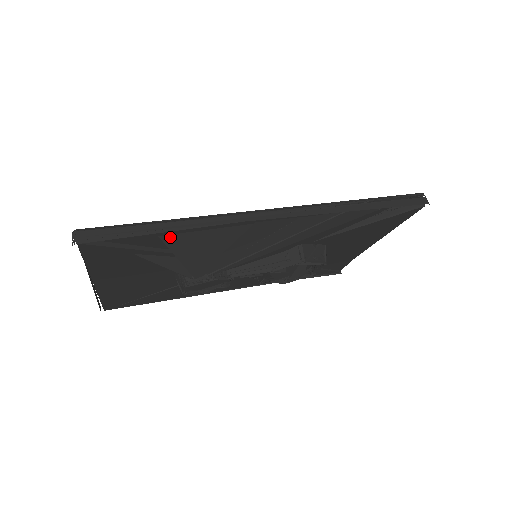
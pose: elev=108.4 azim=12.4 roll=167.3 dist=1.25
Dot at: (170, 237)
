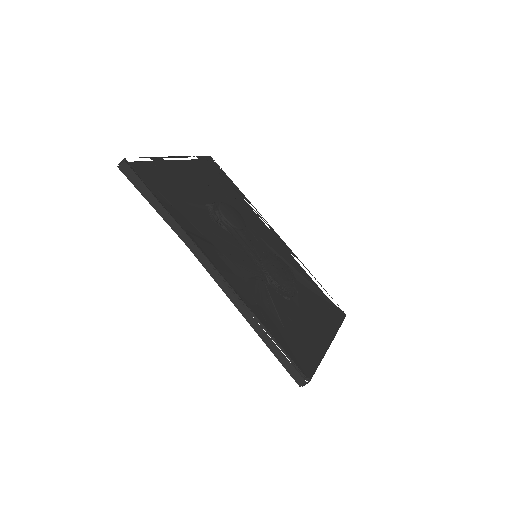
Dot at: occluded
